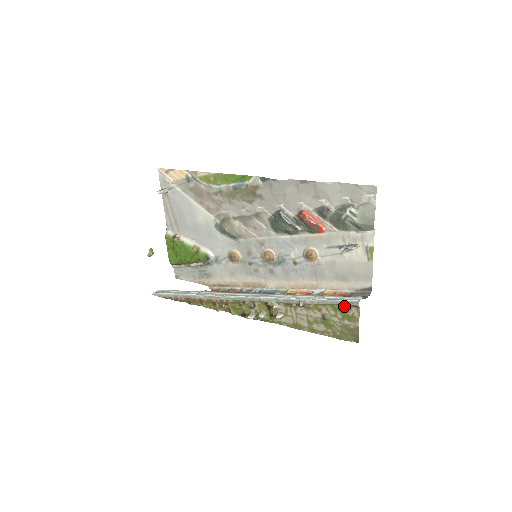
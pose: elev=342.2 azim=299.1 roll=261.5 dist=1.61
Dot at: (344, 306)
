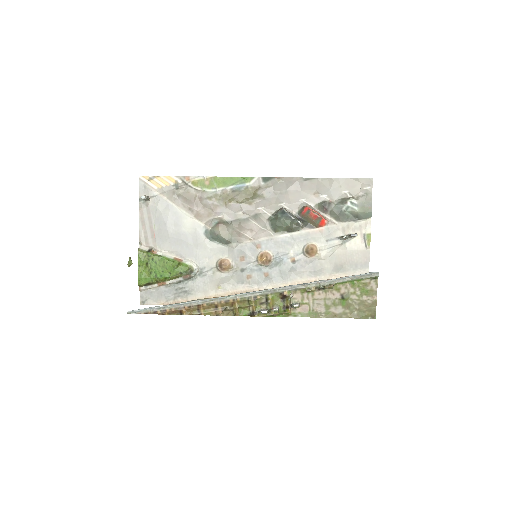
Dot at: (363, 280)
